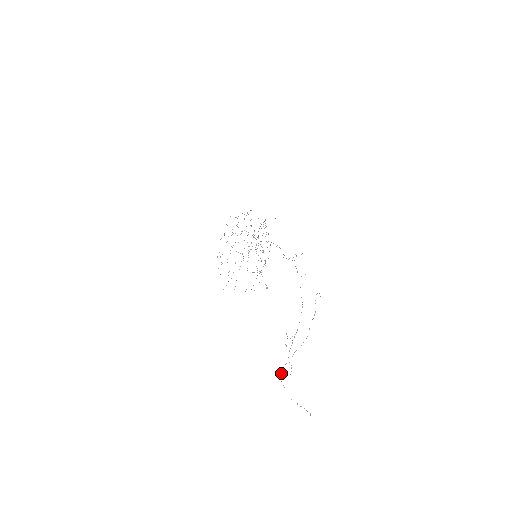
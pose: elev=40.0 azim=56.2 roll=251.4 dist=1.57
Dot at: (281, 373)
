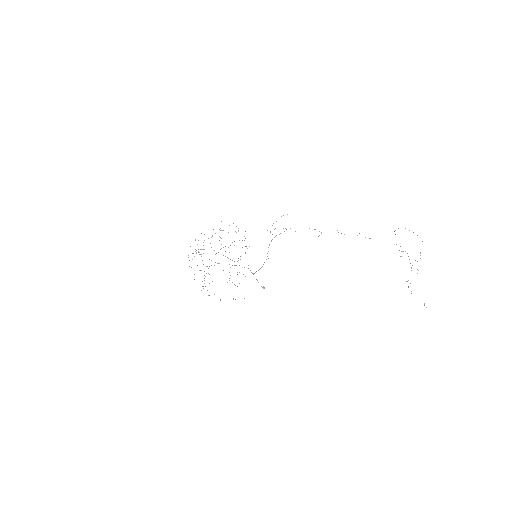
Dot at: occluded
